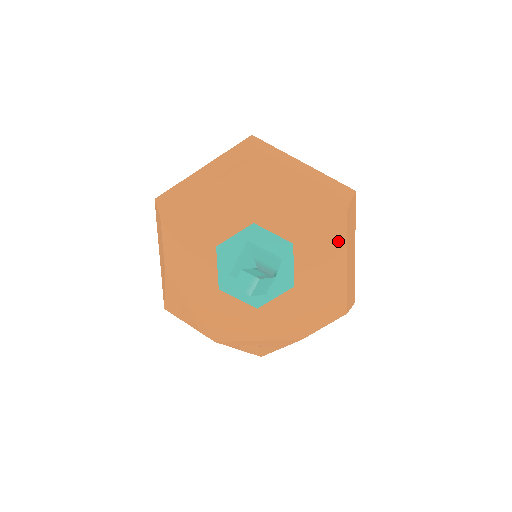
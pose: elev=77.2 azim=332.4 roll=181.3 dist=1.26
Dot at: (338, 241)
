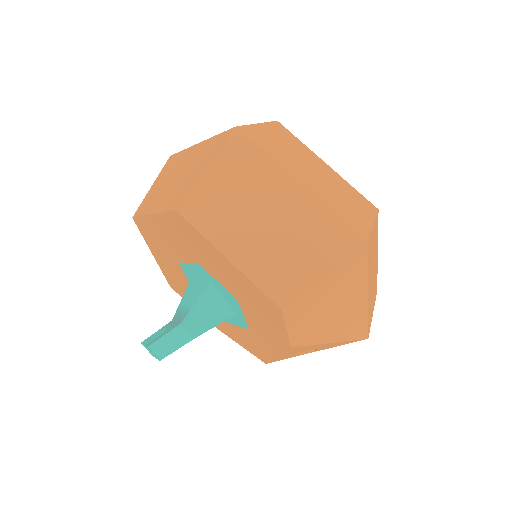
Dot at: (204, 242)
